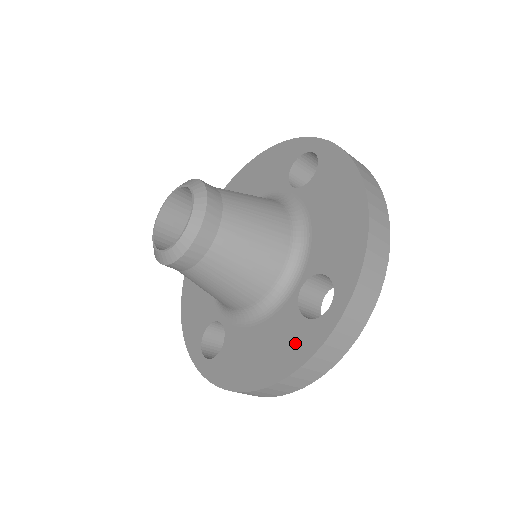
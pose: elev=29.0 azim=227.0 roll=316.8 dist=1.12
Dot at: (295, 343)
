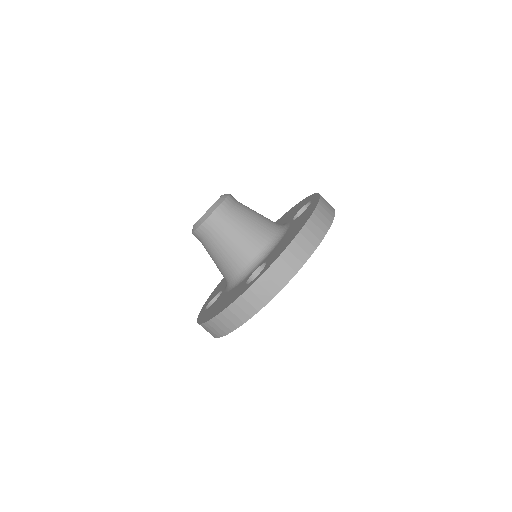
Dot at: (234, 296)
